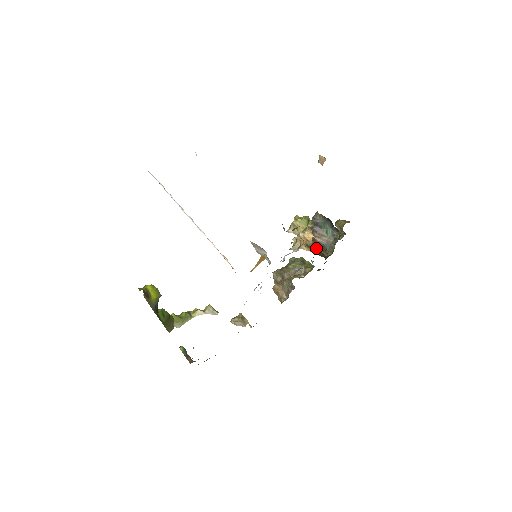
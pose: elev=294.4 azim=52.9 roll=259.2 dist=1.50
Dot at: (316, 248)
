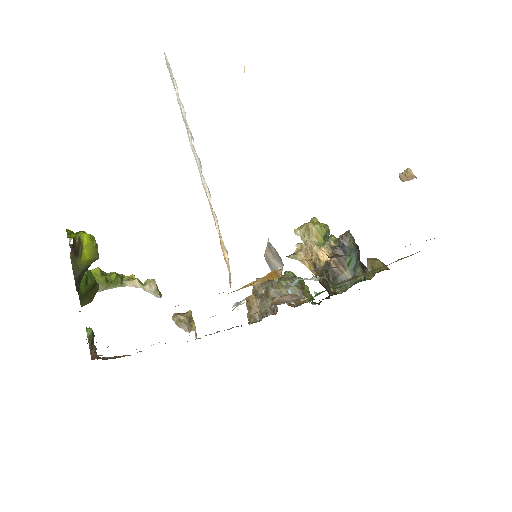
Dot at: (324, 274)
